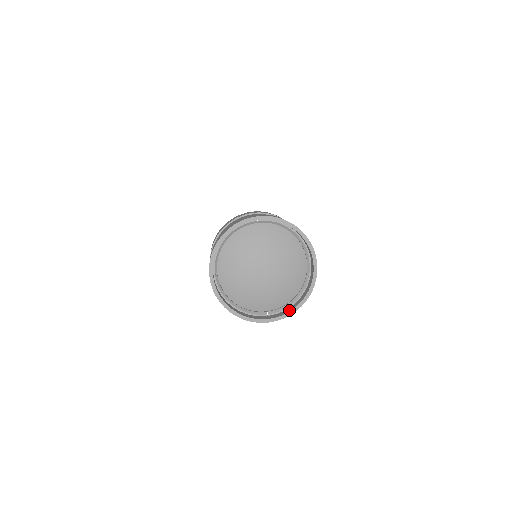
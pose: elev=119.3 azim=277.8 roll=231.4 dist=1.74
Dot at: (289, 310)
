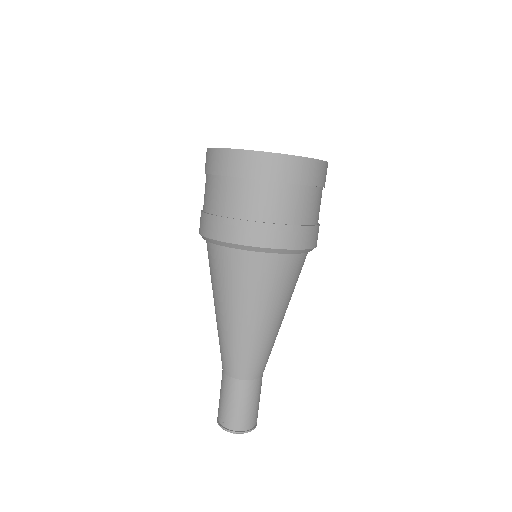
Dot at: occluded
